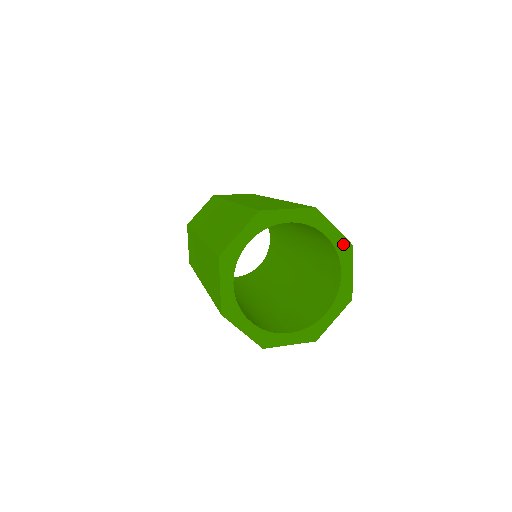
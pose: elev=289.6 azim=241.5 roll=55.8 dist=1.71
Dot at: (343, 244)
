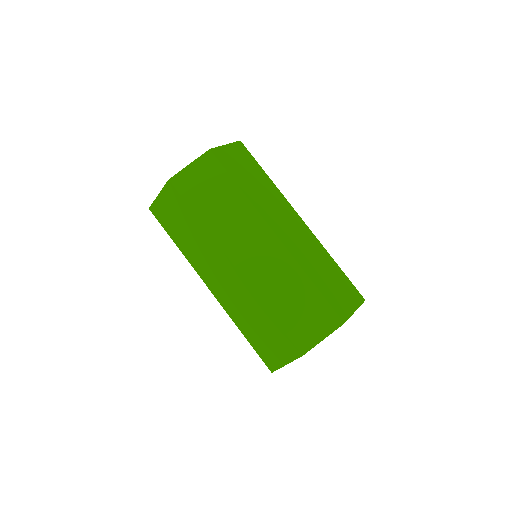
Dot at: occluded
